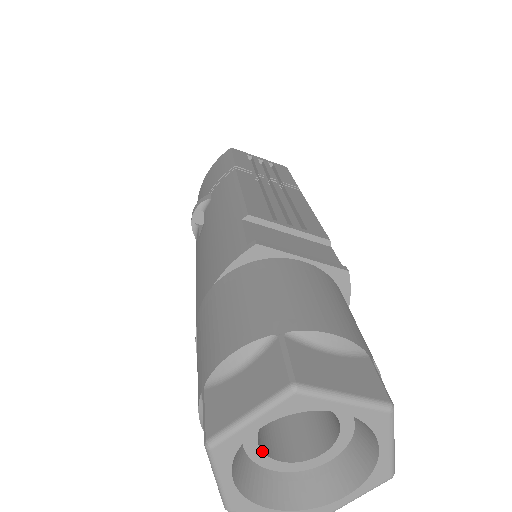
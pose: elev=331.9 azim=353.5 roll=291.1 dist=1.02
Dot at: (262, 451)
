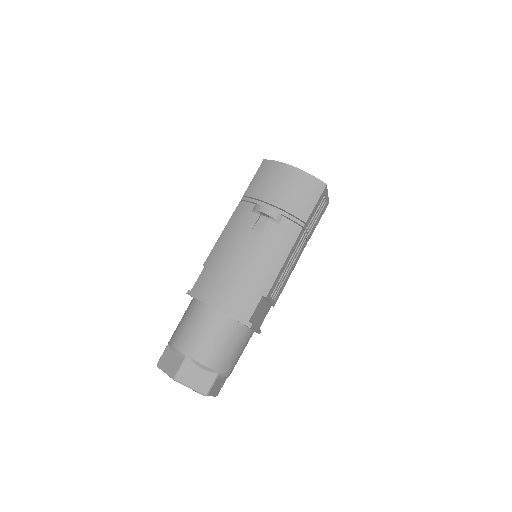
Dot at: occluded
